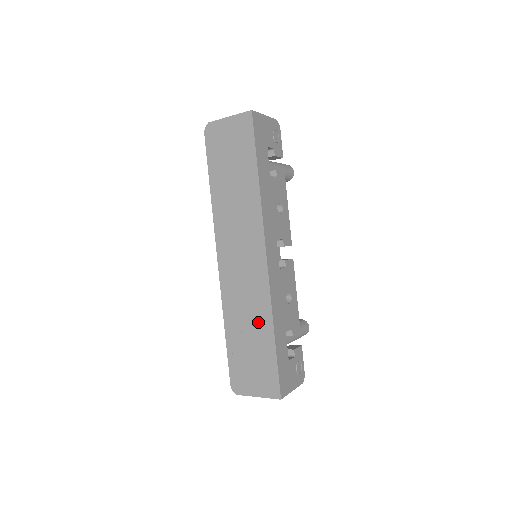
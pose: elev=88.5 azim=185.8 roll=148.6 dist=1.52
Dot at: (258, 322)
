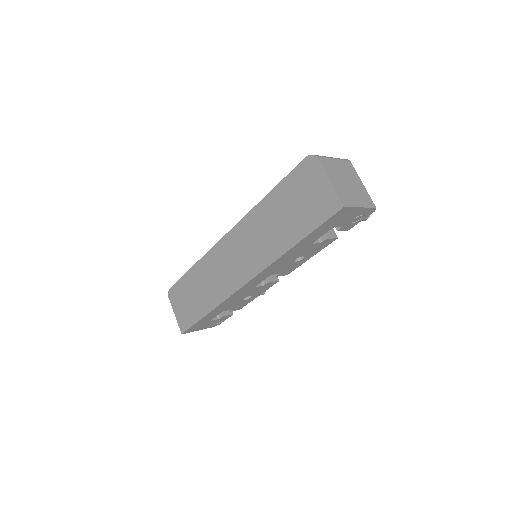
Dot at: (208, 296)
